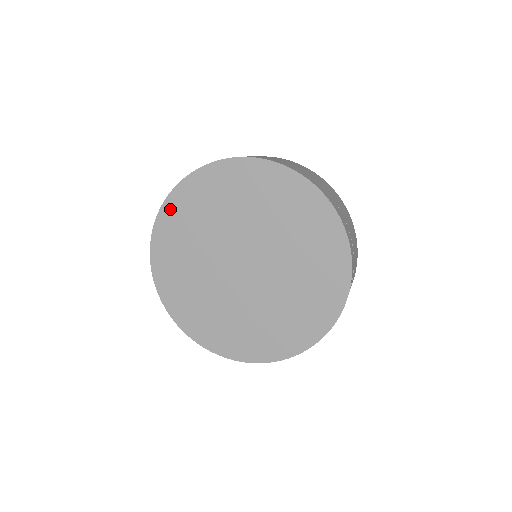
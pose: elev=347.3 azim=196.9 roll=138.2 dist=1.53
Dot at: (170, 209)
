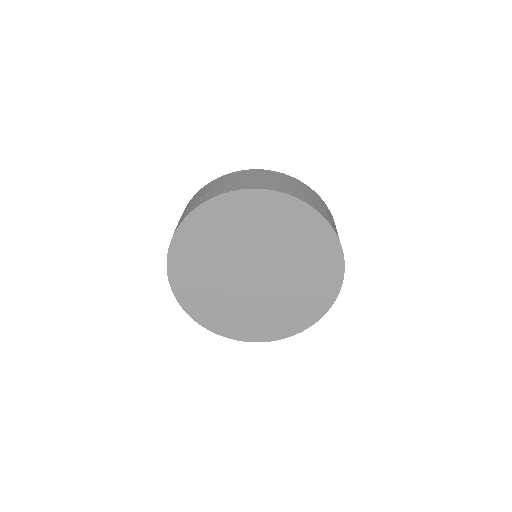
Dot at: (178, 247)
